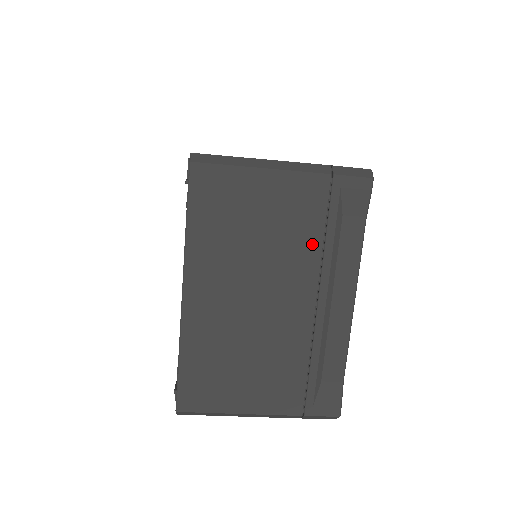
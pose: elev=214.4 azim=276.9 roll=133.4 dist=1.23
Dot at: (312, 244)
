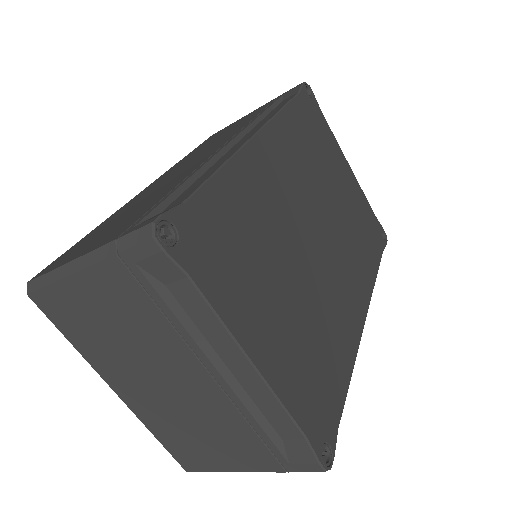
Dot at: (161, 326)
